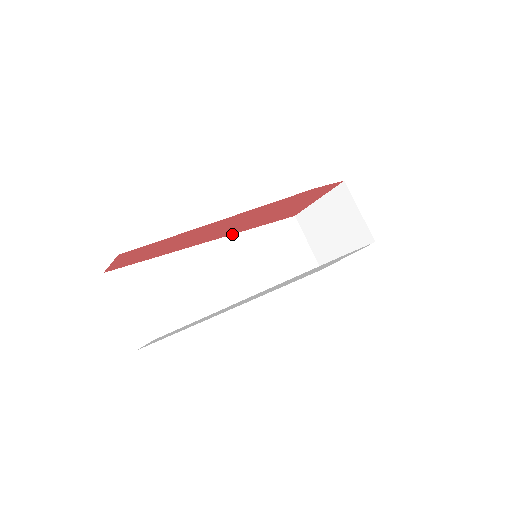
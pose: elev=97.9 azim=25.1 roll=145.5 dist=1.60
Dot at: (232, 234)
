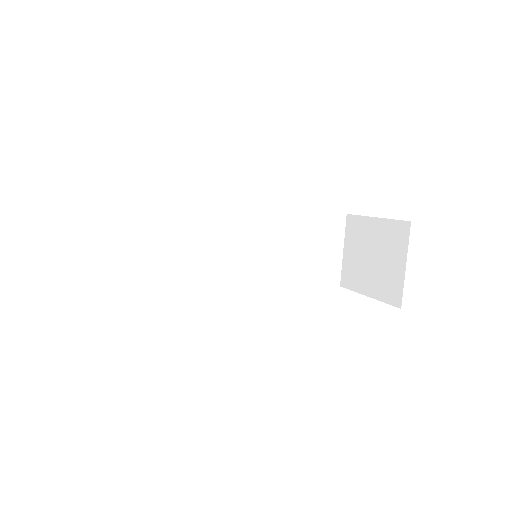
Dot at: (255, 209)
